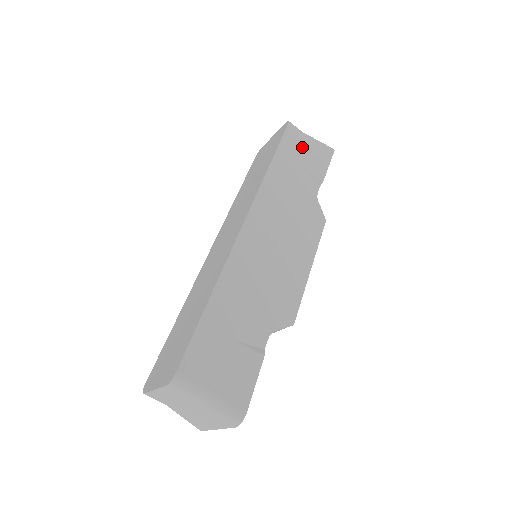
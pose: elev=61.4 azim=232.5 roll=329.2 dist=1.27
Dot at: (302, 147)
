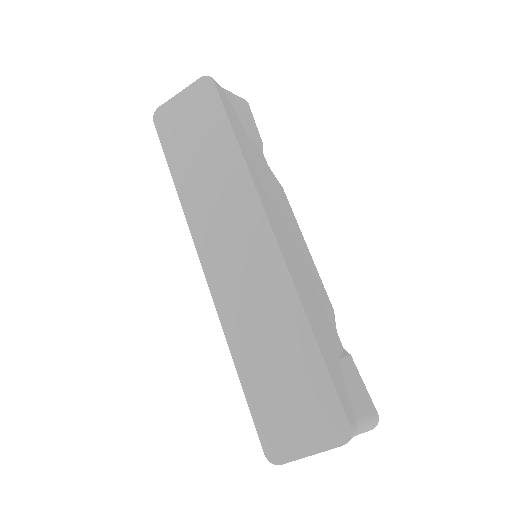
Dot at: (234, 108)
